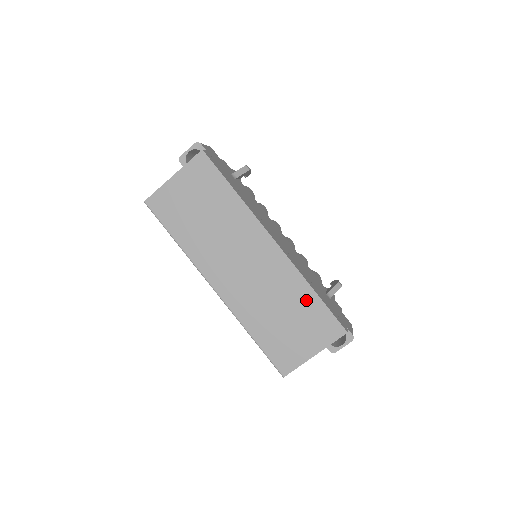
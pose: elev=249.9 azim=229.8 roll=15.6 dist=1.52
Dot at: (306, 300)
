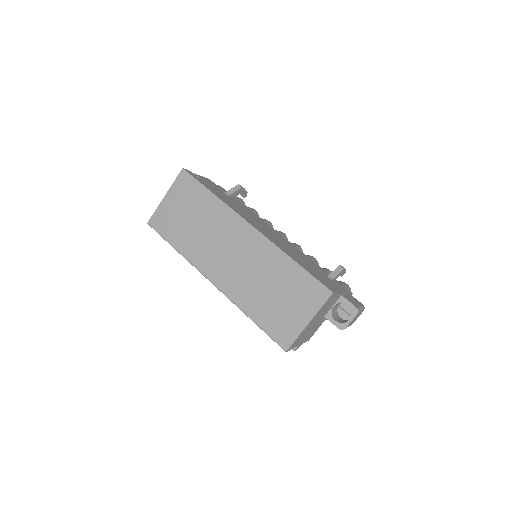
Dot at: (289, 271)
